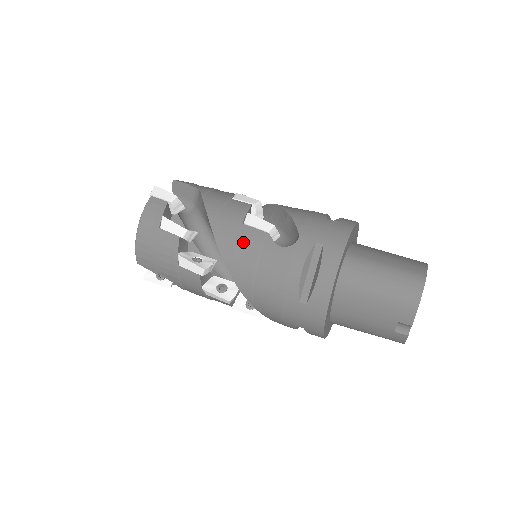
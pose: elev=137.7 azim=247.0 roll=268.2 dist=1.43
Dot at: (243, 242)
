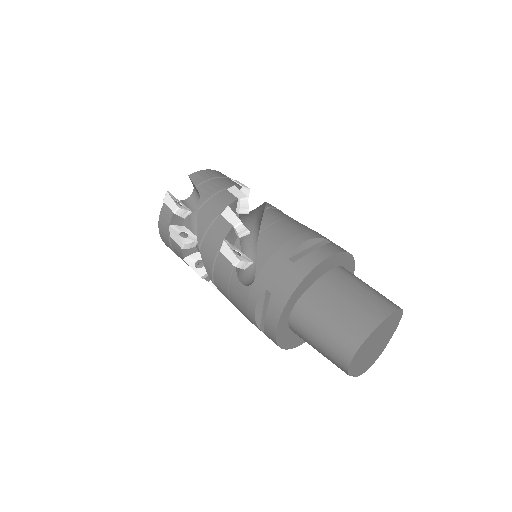
Dot at: (218, 268)
